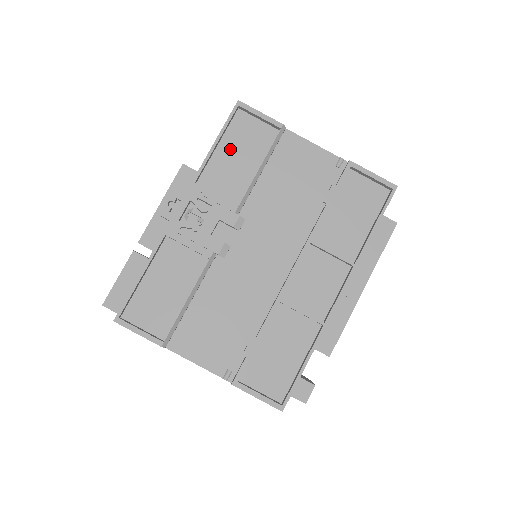
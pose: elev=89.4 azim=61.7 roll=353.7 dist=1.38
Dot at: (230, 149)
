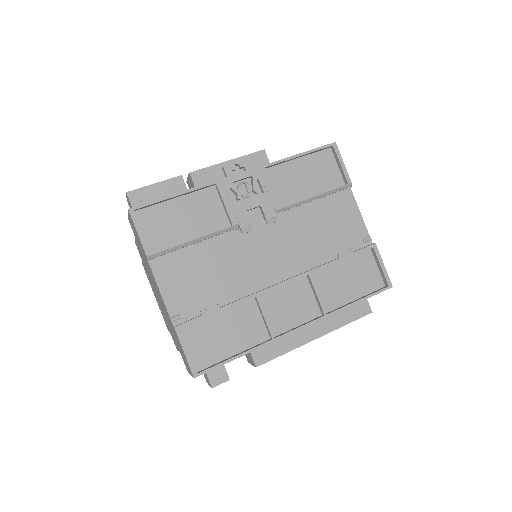
Dot at: (305, 167)
